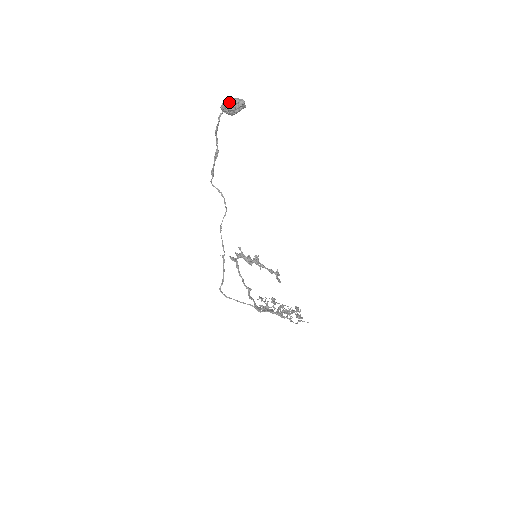
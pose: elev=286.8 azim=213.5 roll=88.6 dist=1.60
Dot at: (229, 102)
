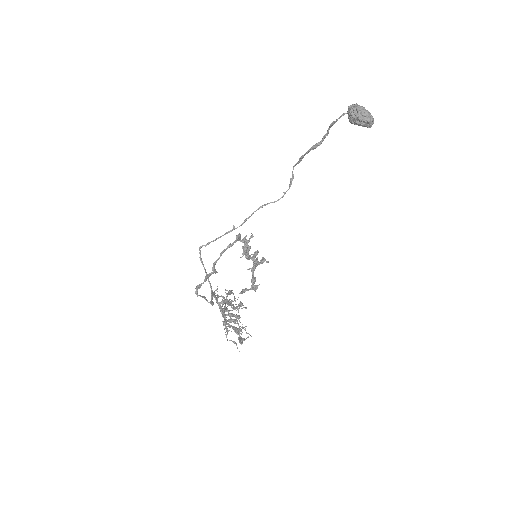
Dot at: (358, 108)
